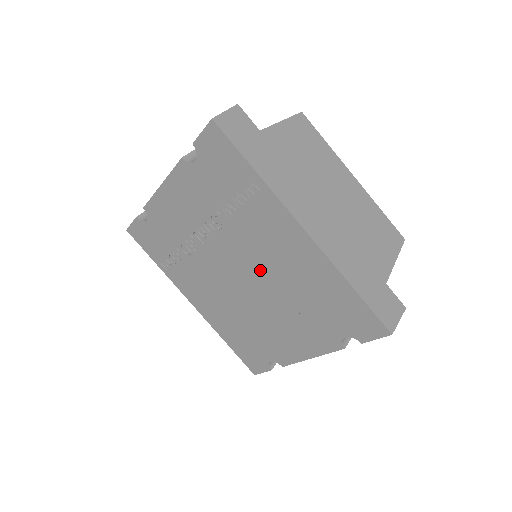
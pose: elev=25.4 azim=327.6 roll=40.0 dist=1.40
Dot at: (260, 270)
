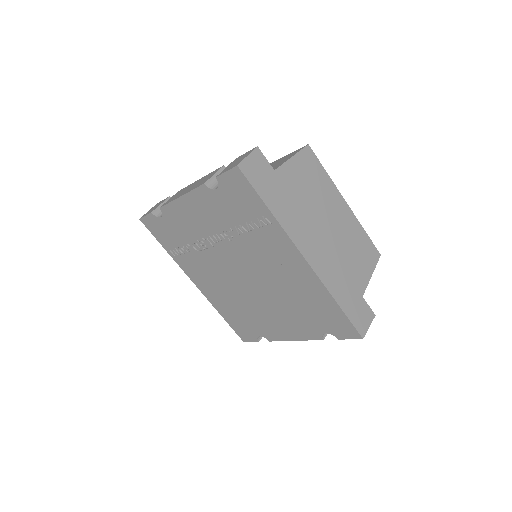
Dot at: (262, 276)
